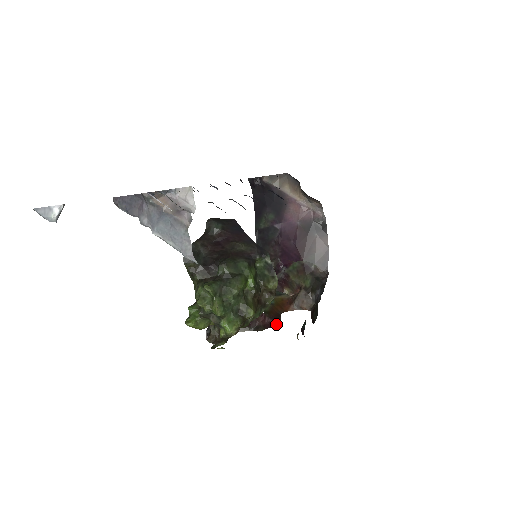
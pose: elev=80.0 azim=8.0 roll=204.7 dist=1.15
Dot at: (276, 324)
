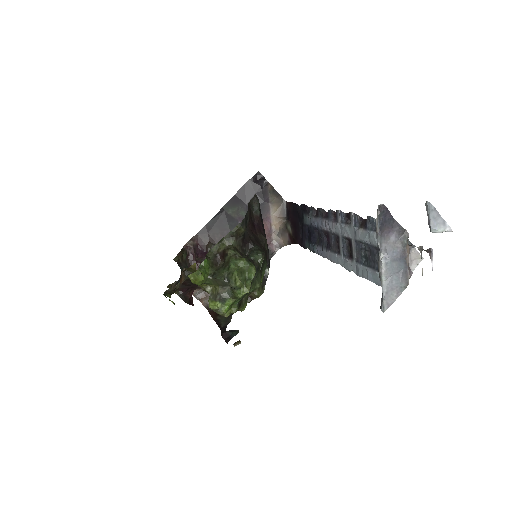
Dot at: occluded
